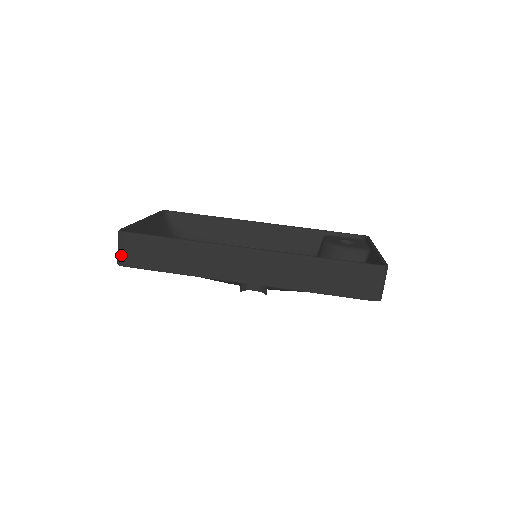
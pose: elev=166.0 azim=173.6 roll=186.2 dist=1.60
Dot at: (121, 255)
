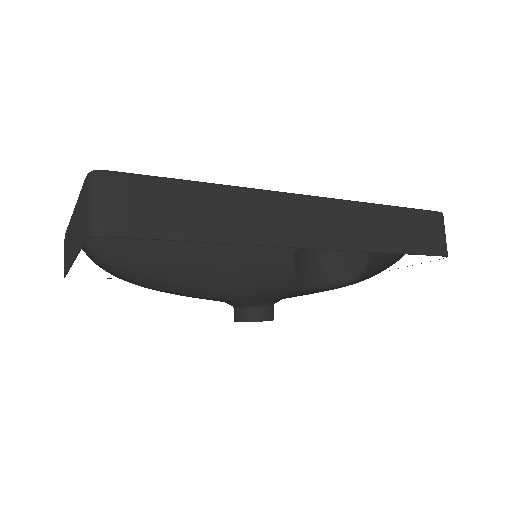
Dot at: (101, 214)
